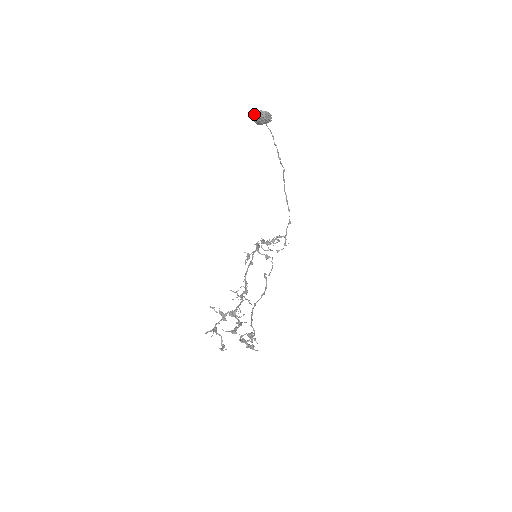
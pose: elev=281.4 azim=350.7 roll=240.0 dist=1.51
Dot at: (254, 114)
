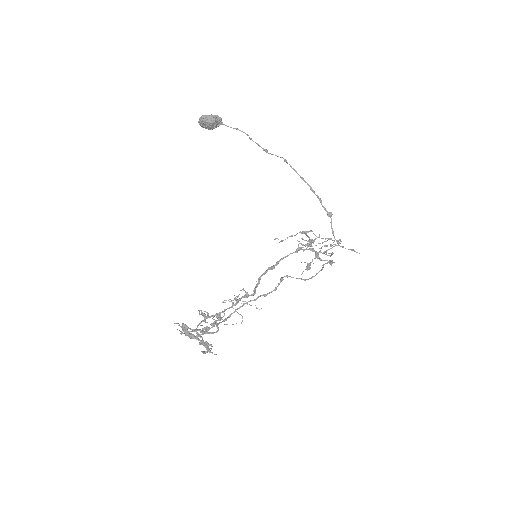
Dot at: occluded
